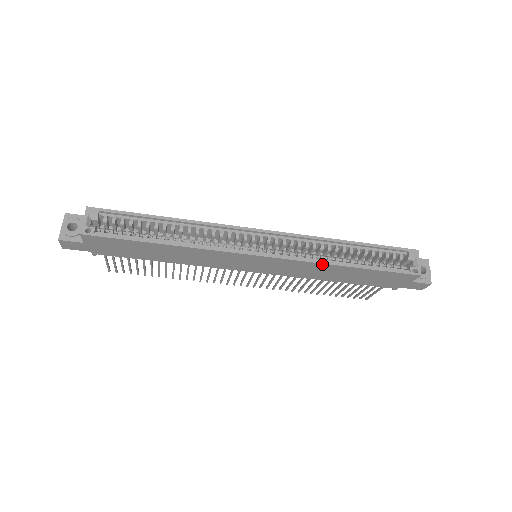
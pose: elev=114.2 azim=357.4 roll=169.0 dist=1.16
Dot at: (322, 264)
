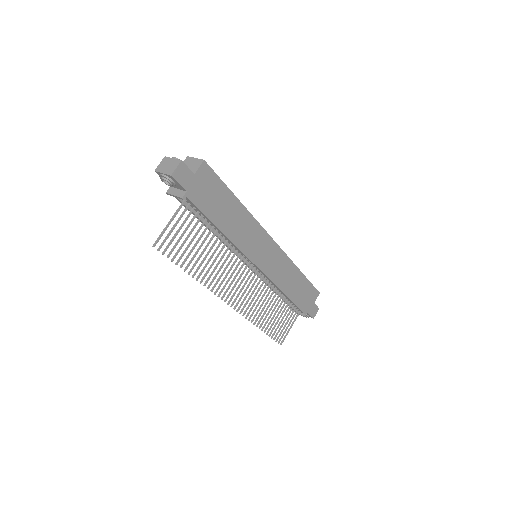
Dot at: (292, 263)
